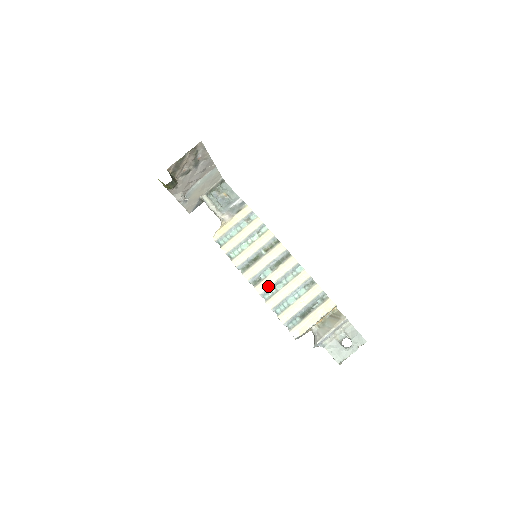
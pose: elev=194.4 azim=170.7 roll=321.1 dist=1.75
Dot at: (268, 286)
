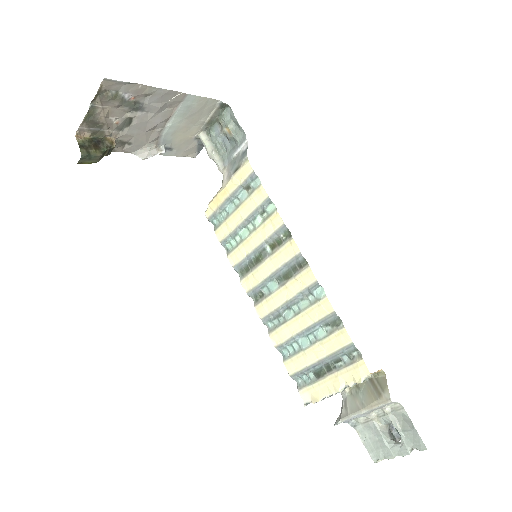
Dot at: (272, 309)
